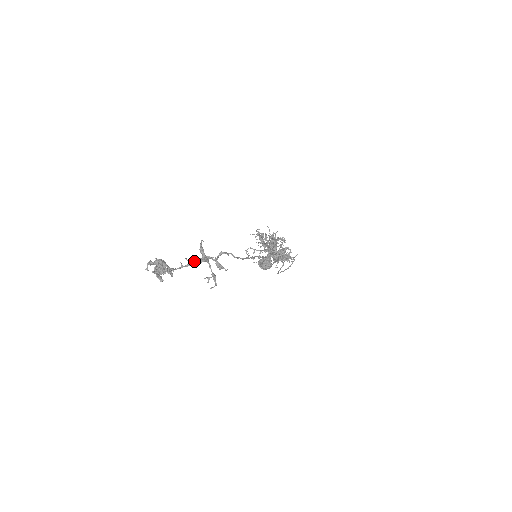
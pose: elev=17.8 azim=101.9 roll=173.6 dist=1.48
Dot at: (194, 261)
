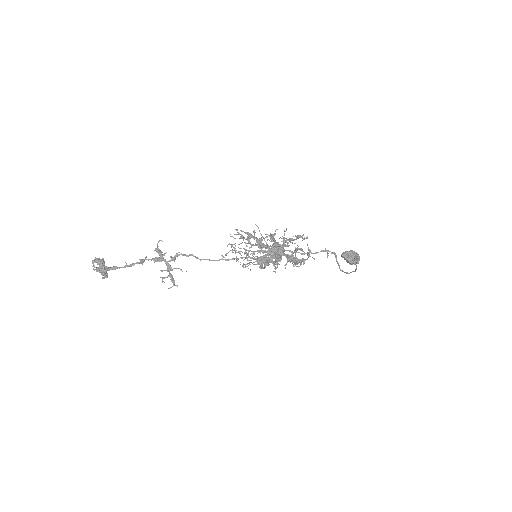
Dot at: (140, 261)
